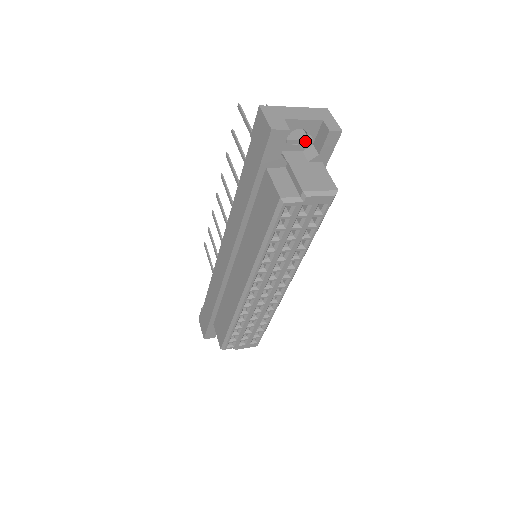
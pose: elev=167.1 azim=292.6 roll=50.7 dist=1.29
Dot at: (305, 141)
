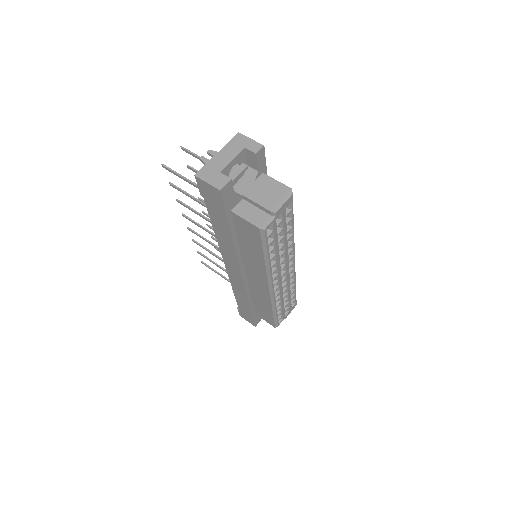
Dot at: (243, 171)
